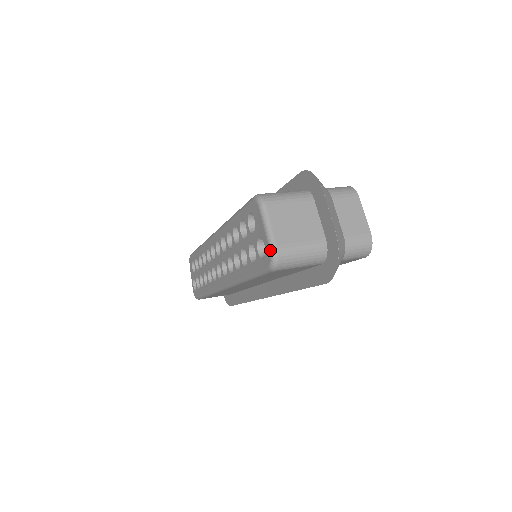
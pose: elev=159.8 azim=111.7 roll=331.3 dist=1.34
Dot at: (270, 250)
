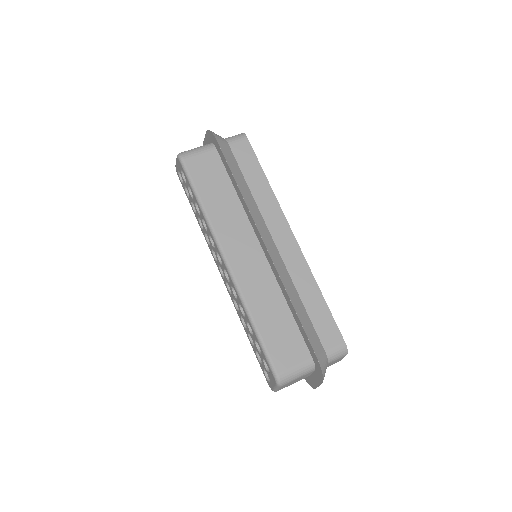
Dot at: (272, 390)
